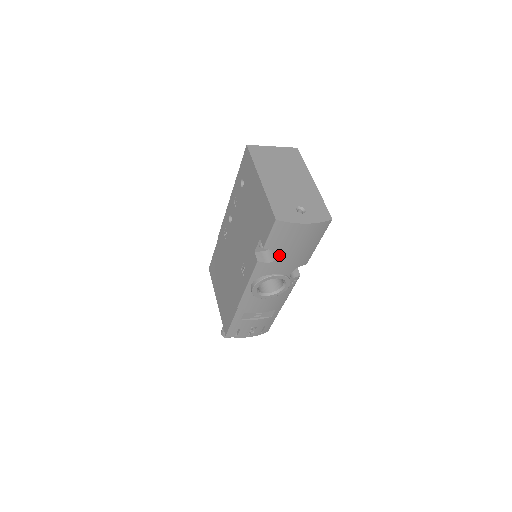
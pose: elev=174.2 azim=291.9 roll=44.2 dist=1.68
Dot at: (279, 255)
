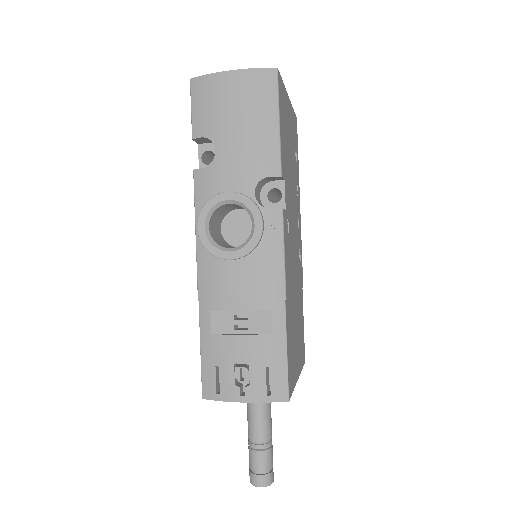
Dot at: (216, 145)
